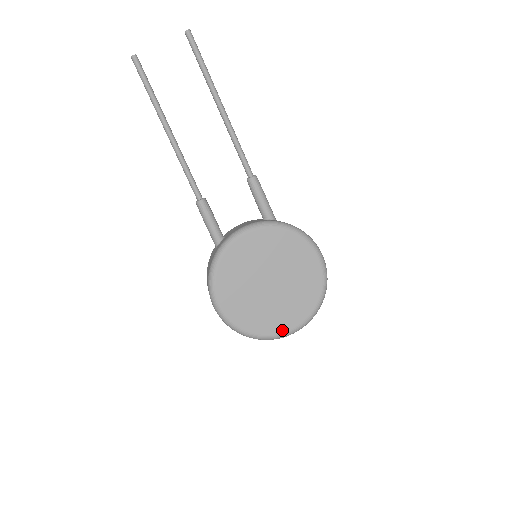
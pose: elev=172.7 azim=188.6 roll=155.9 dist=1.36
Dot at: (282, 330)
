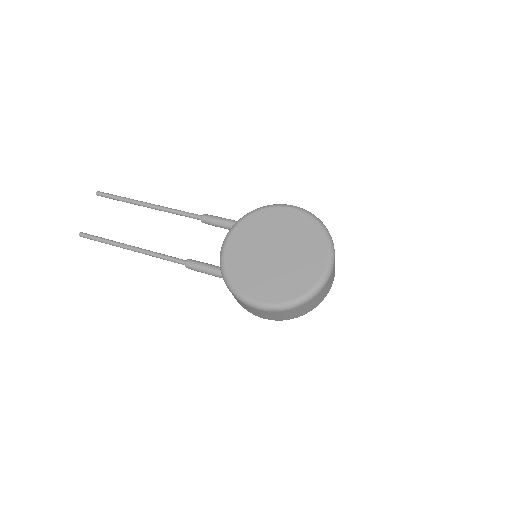
Dot at: (320, 272)
